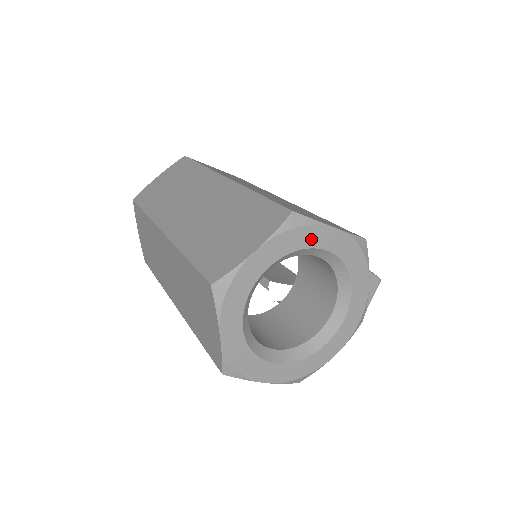
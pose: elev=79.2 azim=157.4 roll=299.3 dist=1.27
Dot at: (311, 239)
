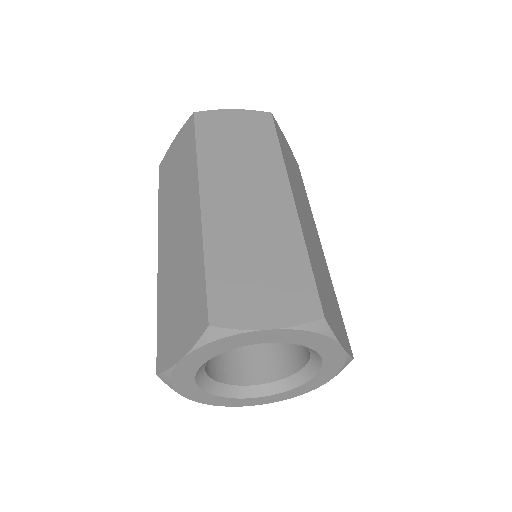
Dot at: (317, 343)
